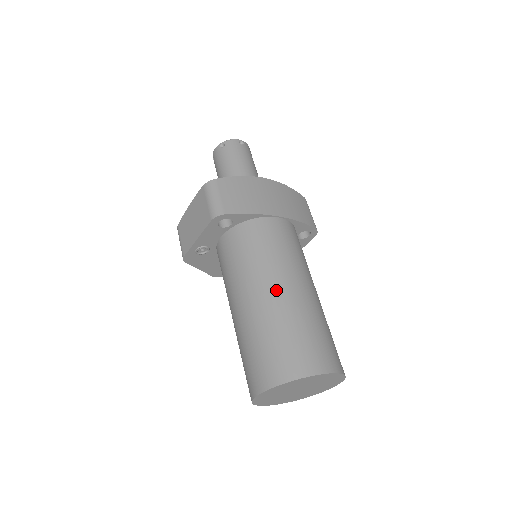
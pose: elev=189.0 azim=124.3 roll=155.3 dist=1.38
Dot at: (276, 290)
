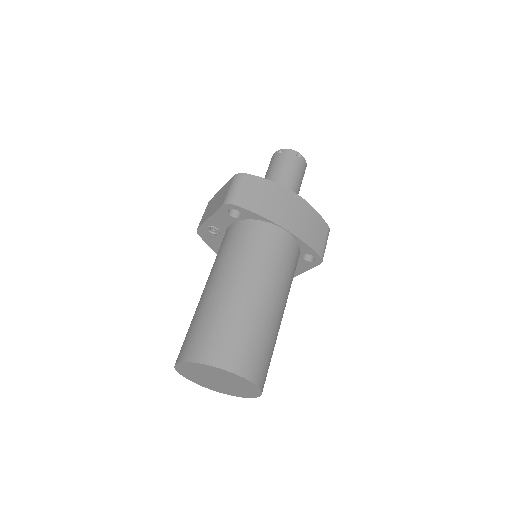
Dot at: (240, 286)
